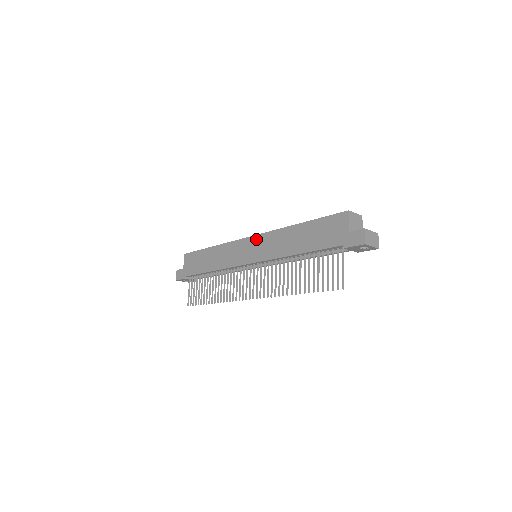
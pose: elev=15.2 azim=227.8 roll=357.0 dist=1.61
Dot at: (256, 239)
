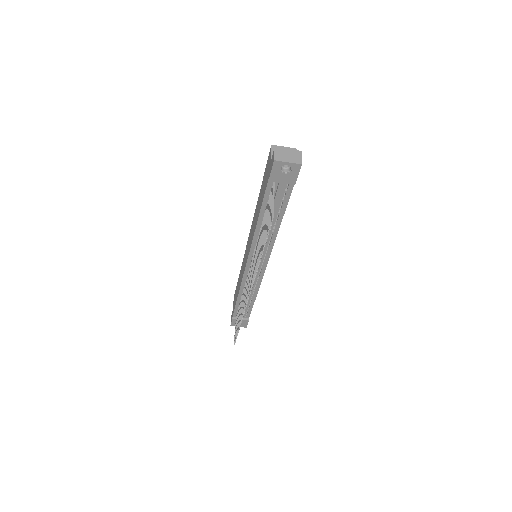
Dot at: (249, 237)
